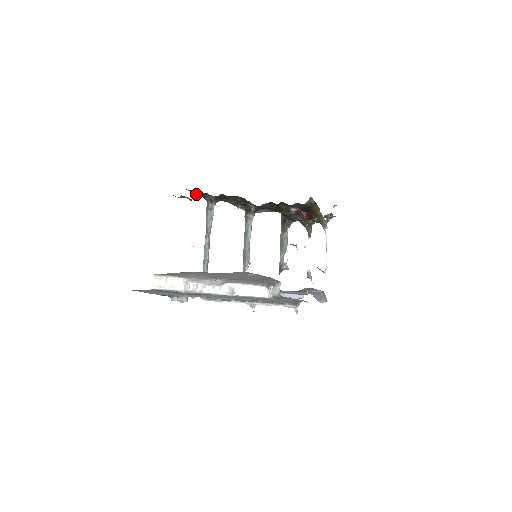
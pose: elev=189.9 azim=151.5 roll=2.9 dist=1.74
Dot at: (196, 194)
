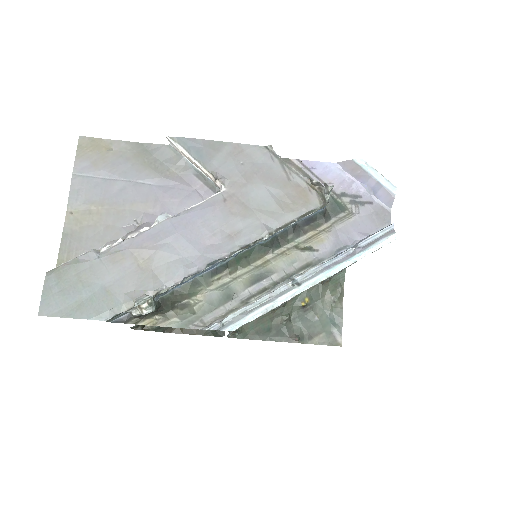
Dot at: occluded
